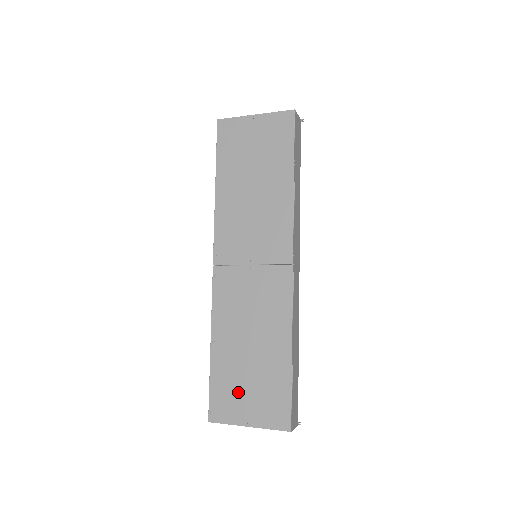
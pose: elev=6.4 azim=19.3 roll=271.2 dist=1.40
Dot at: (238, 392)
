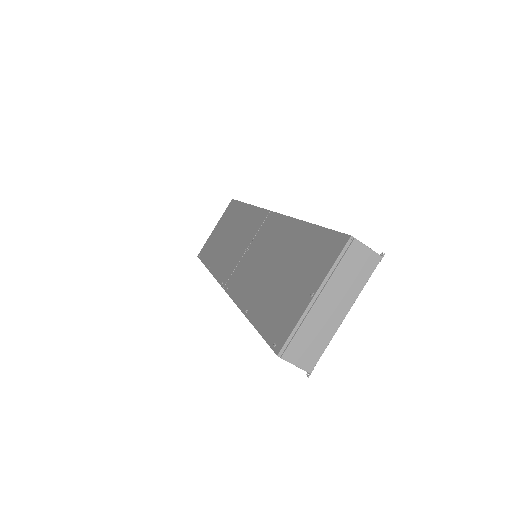
Dot at: (286, 297)
